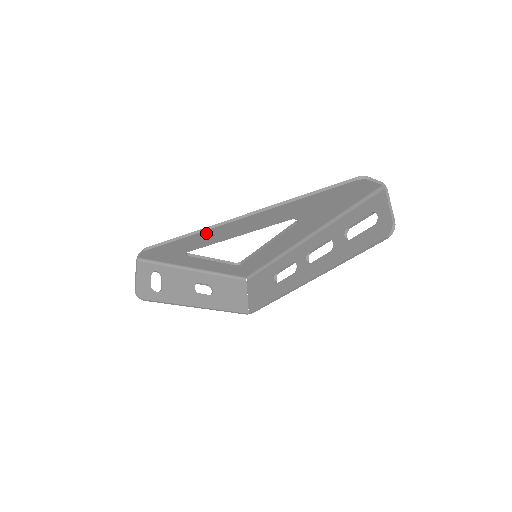
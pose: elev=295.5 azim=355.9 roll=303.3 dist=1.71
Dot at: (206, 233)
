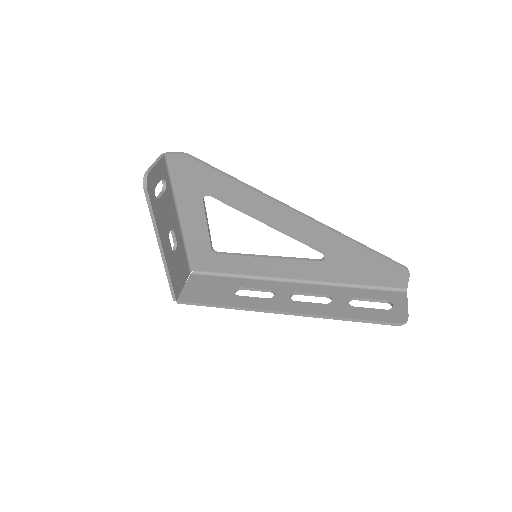
Dot at: (257, 196)
